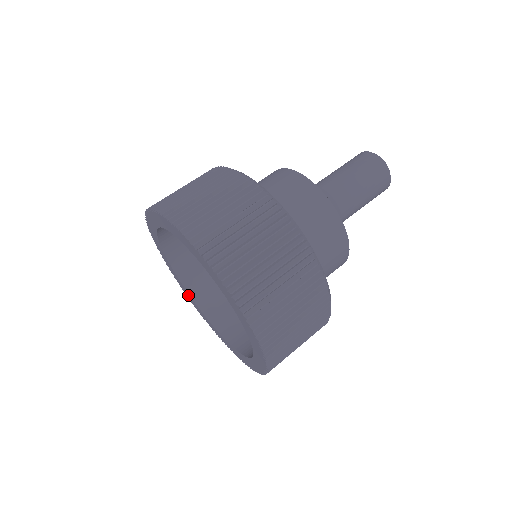
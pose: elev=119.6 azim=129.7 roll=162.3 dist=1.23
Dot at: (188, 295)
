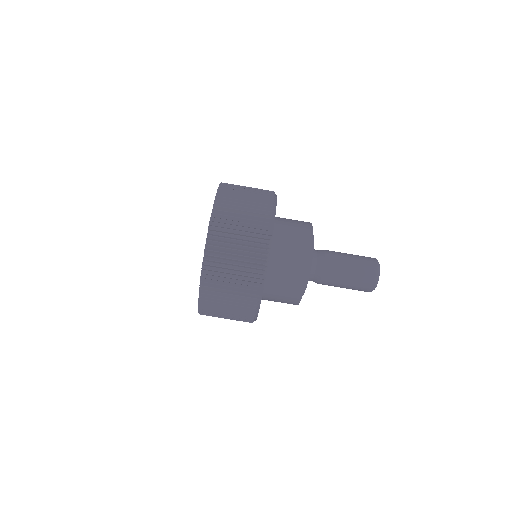
Dot at: occluded
